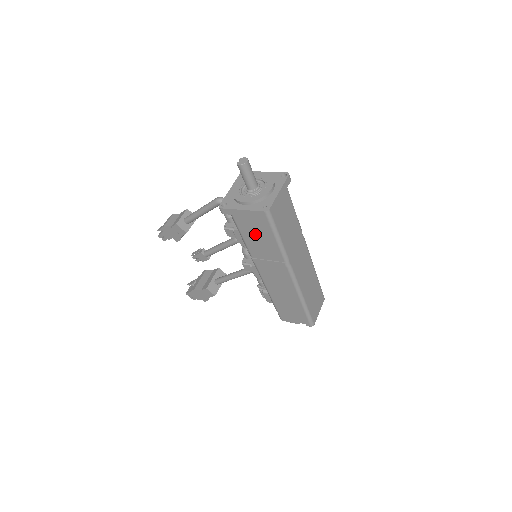
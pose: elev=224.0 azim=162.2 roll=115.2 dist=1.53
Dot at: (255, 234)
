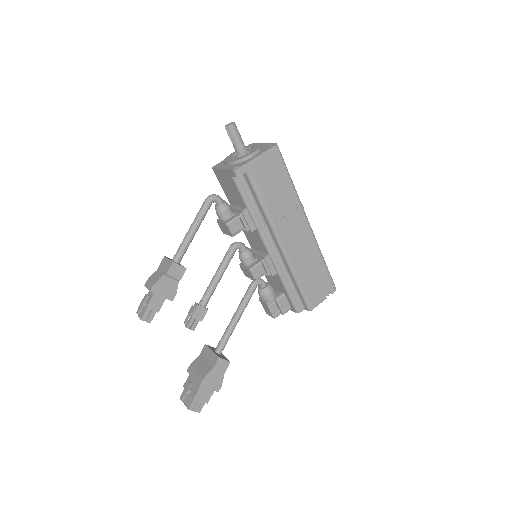
Dot at: (272, 184)
